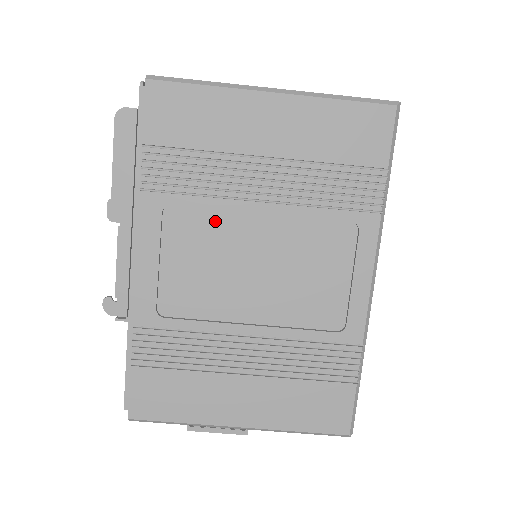
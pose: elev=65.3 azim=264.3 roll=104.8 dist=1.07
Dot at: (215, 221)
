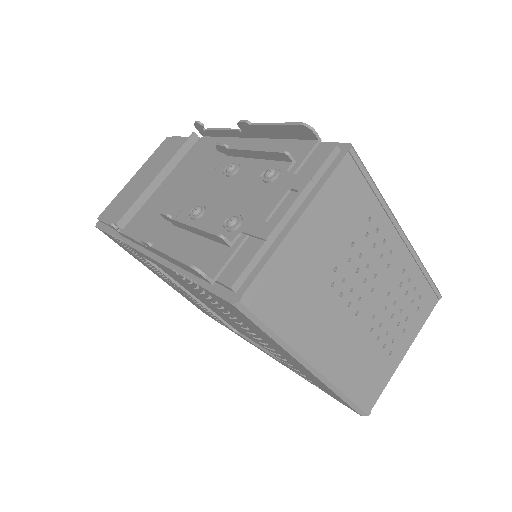
Dot at: occluded
